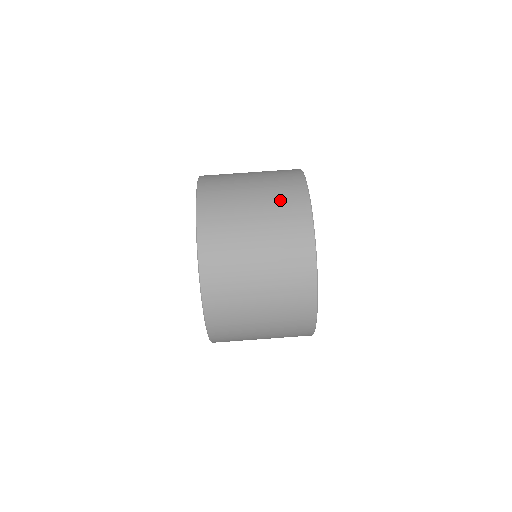
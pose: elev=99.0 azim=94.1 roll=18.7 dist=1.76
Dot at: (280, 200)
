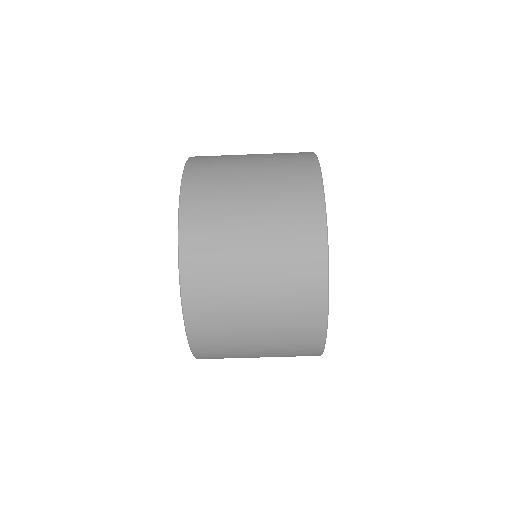
Dot at: (290, 315)
